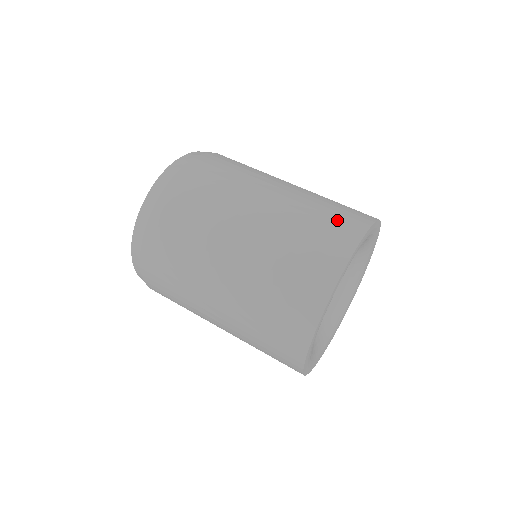
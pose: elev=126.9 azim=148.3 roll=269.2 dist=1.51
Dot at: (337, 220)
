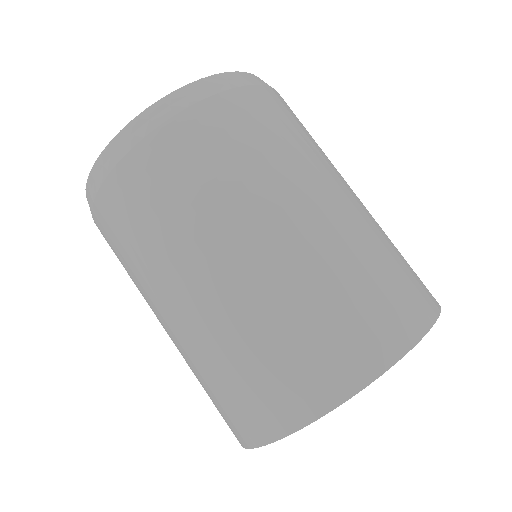
Dot at: (396, 295)
